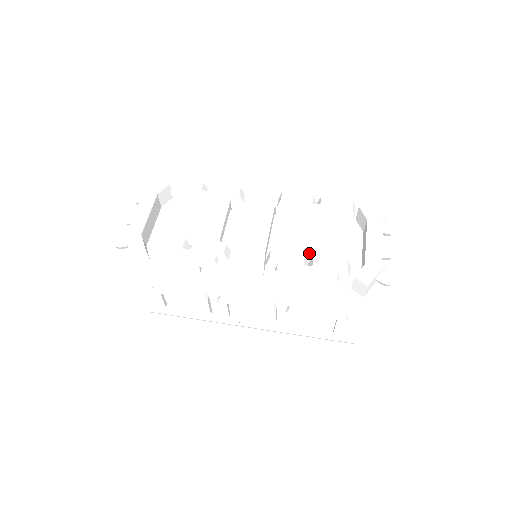
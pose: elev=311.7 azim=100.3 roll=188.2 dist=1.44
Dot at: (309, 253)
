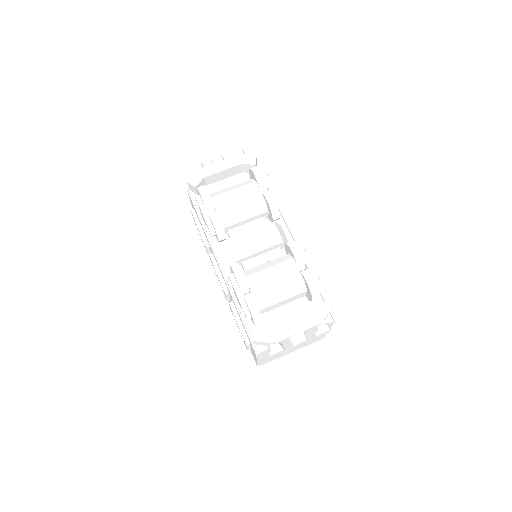
Dot at: (251, 288)
